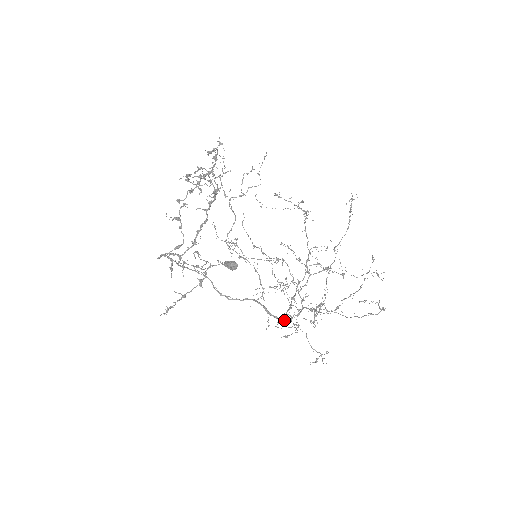
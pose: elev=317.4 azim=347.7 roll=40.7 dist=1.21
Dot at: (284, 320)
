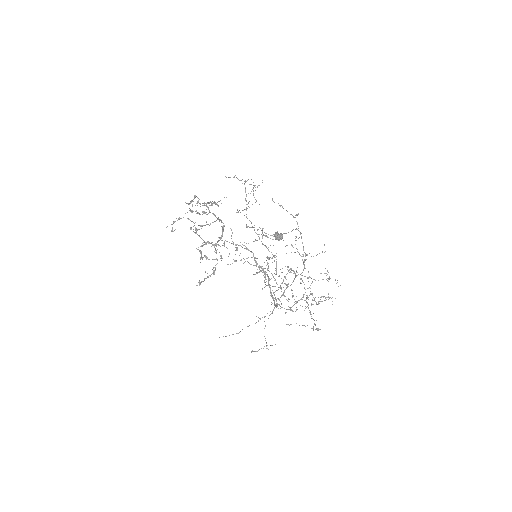
Dot at: (274, 304)
